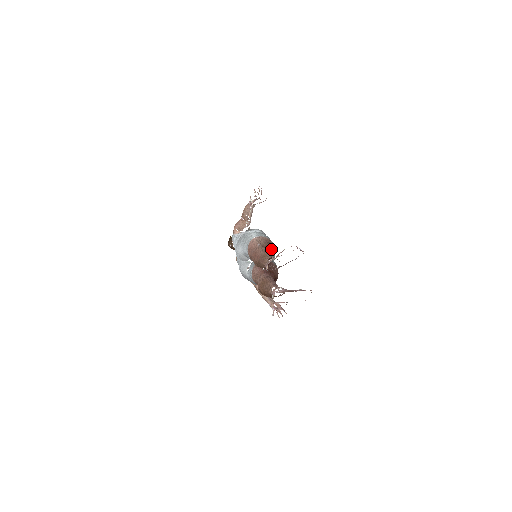
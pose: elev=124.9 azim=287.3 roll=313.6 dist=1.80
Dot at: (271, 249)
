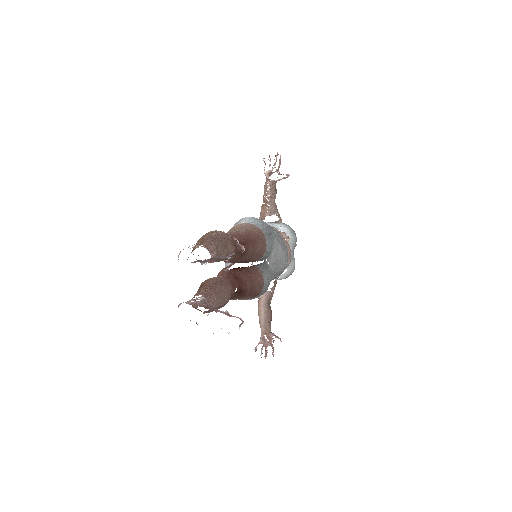
Dot at: (247, 243)
